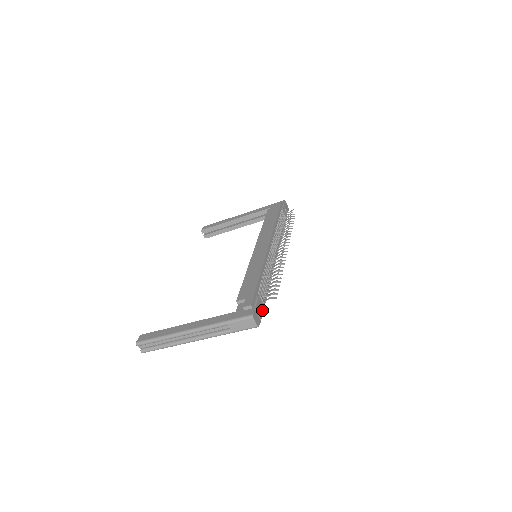
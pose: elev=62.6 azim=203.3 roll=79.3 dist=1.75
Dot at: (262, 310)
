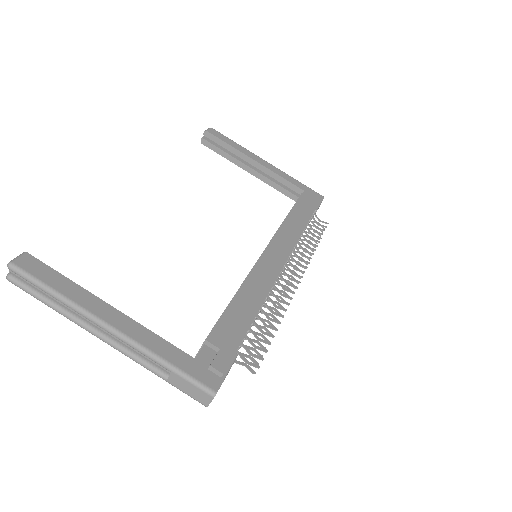
Dot at: occluded
